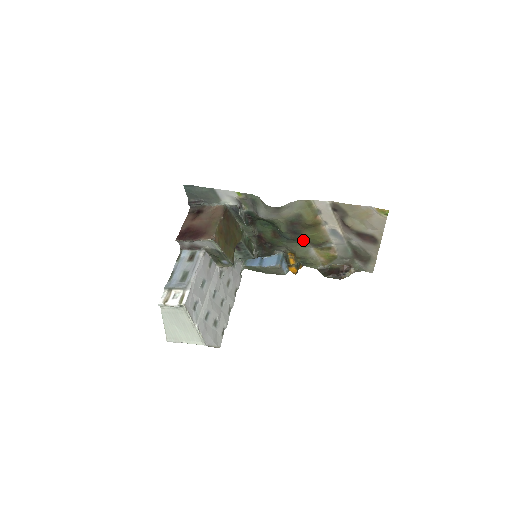
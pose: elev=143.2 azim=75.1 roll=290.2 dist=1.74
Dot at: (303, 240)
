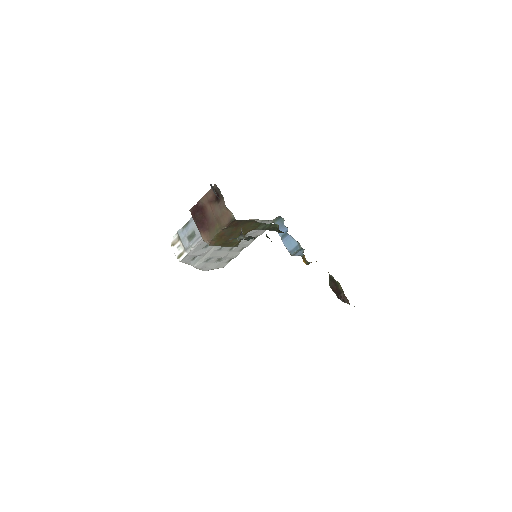
Dot at: occluded
